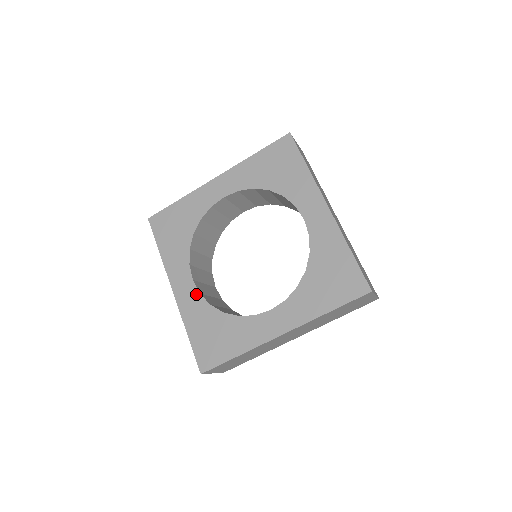
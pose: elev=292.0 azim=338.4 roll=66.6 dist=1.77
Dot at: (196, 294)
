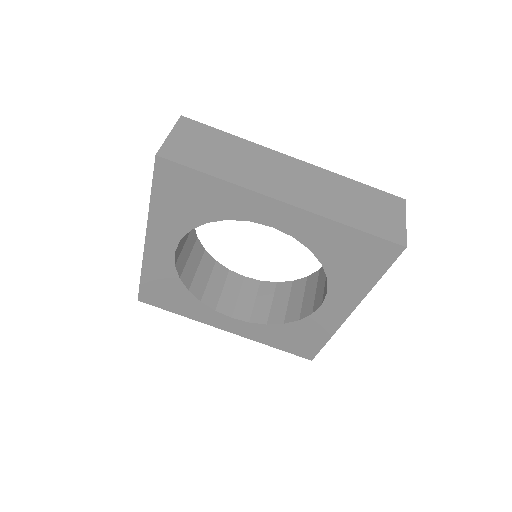
Dot at: (247, 324)
